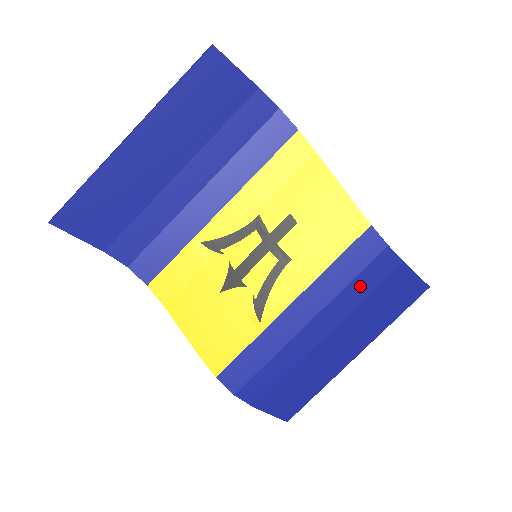
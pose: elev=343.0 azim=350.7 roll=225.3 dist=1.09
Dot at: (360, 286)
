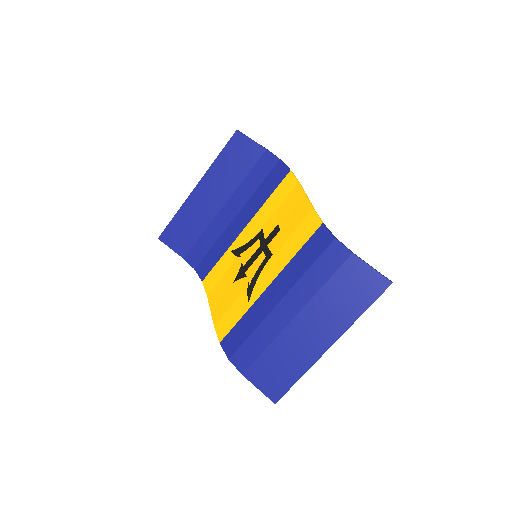
Dot at: (317, 273)
